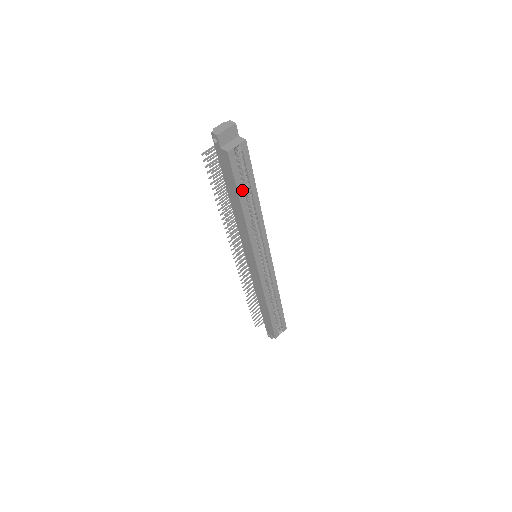
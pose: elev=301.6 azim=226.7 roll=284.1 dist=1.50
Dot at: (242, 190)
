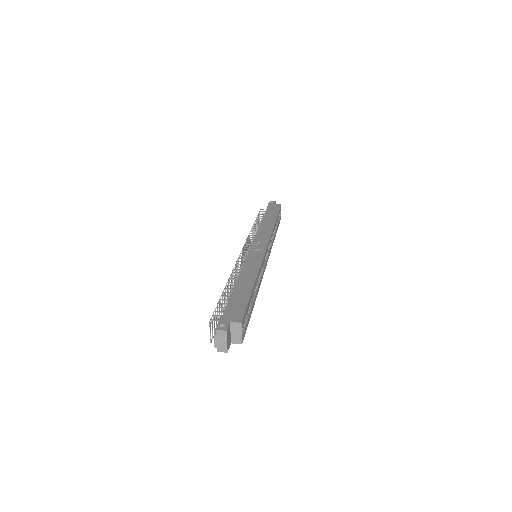
Dot at: (251, 310)
